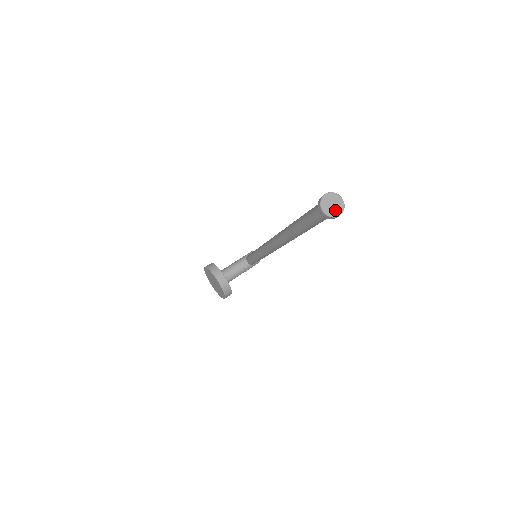
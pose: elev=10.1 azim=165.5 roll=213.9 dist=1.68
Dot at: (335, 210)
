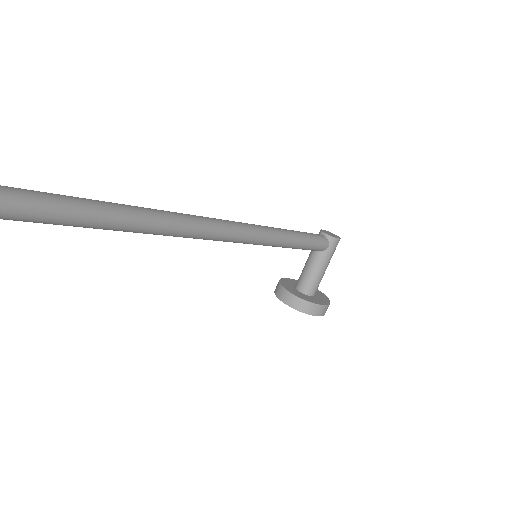
Dot at: out of frame
